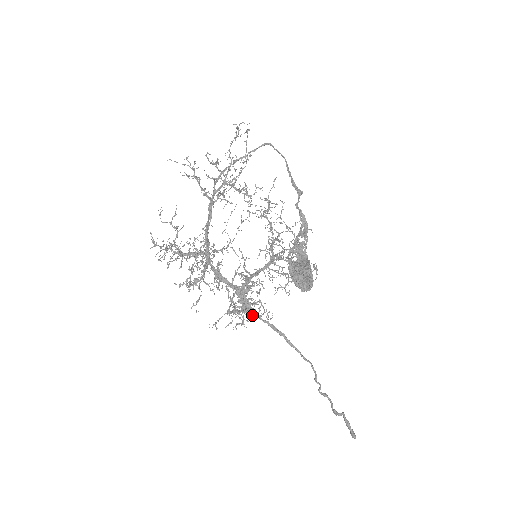
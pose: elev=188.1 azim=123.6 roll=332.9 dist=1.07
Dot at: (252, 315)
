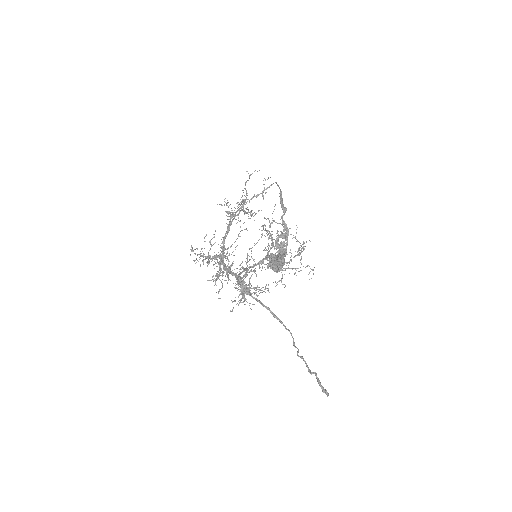
Dot at: (245, 293)
